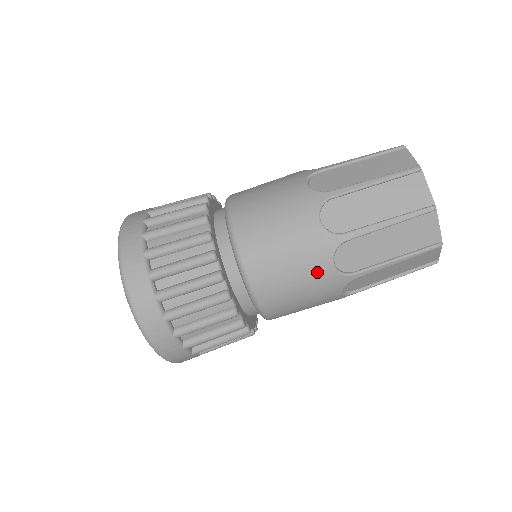
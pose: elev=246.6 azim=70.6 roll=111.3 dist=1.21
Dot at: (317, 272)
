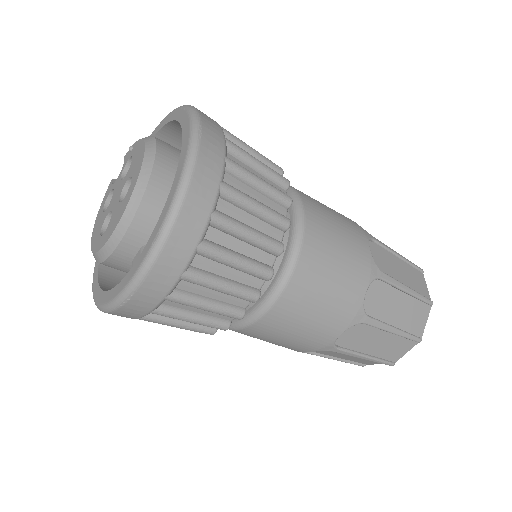
Dot at: occluded
